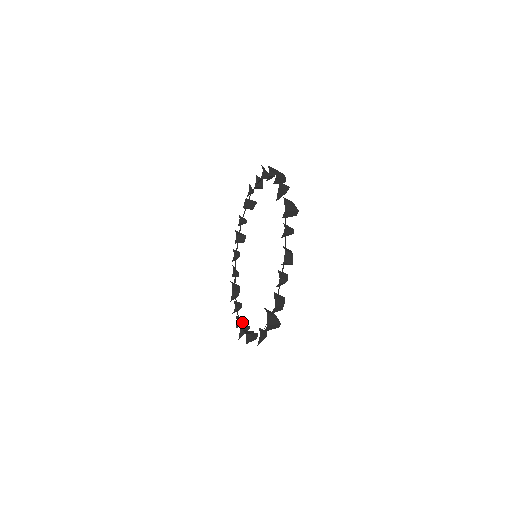
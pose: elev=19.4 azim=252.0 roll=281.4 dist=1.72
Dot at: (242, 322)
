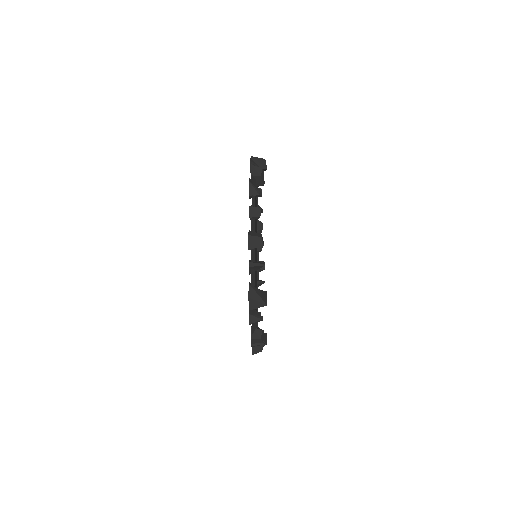
Dot at: (260, 270)
